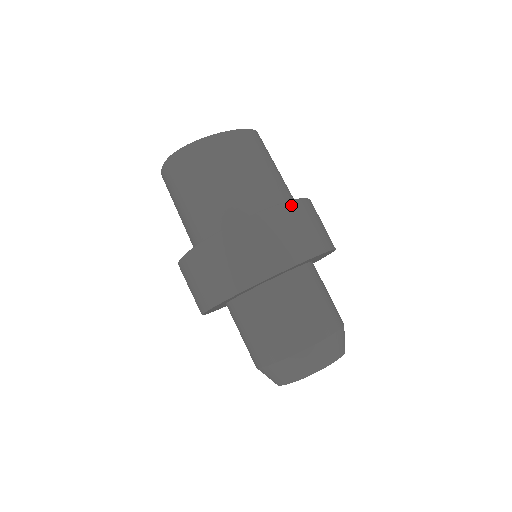
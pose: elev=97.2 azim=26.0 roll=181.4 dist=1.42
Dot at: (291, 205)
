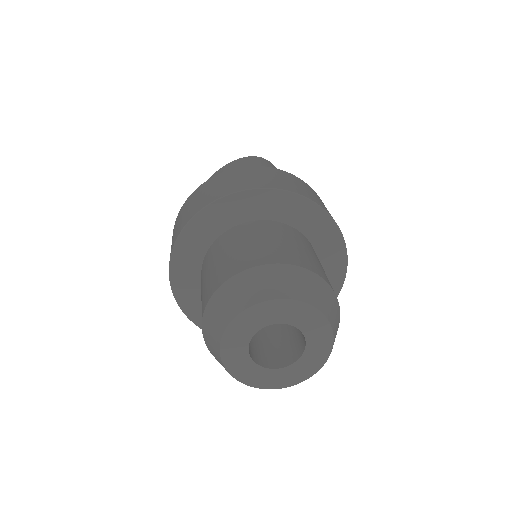
Dot at: occluded
